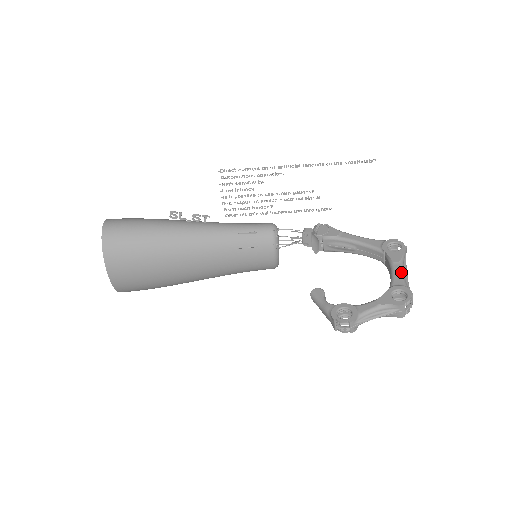
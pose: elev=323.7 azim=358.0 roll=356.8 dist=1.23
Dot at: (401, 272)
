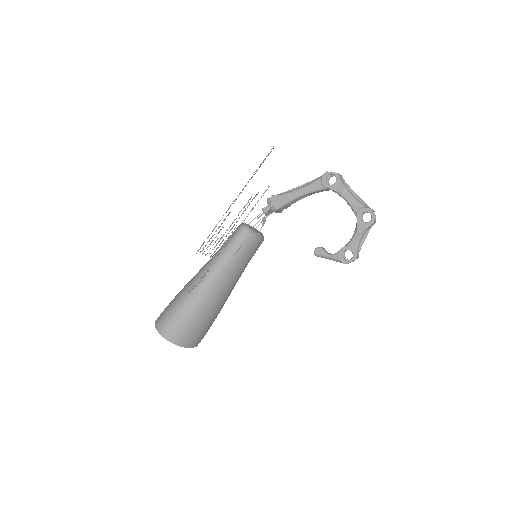
Dot at: (352, 198)
